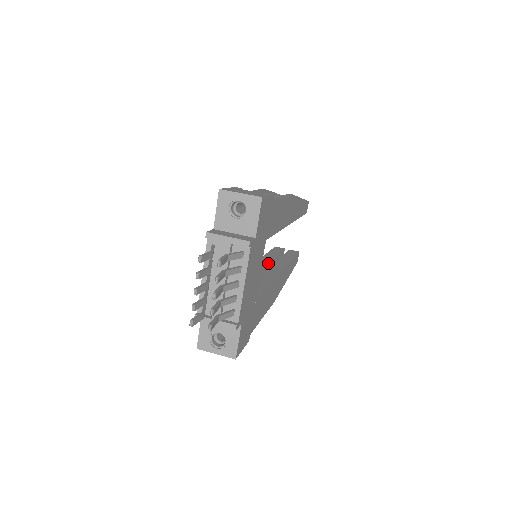
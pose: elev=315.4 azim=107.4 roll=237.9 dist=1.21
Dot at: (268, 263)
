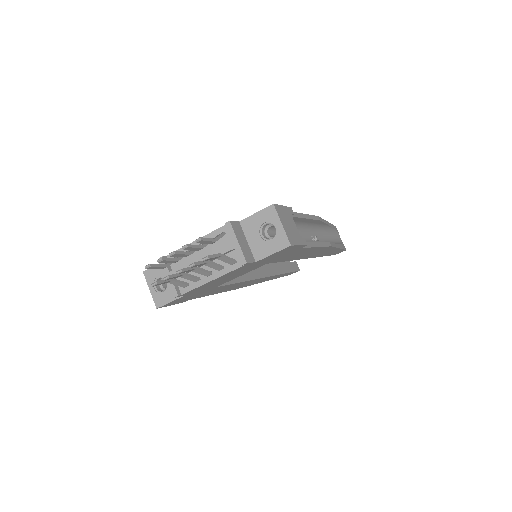
Dot at: occluded
